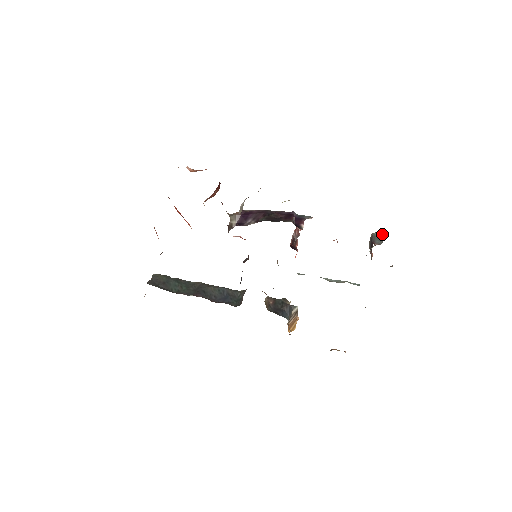
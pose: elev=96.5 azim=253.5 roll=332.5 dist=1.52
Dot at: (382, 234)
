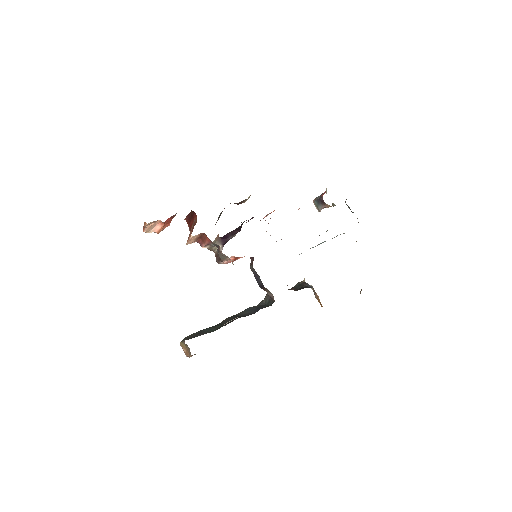
Dot at: occluded
